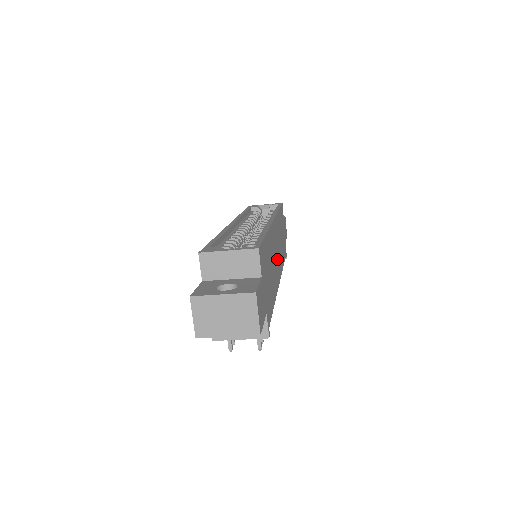
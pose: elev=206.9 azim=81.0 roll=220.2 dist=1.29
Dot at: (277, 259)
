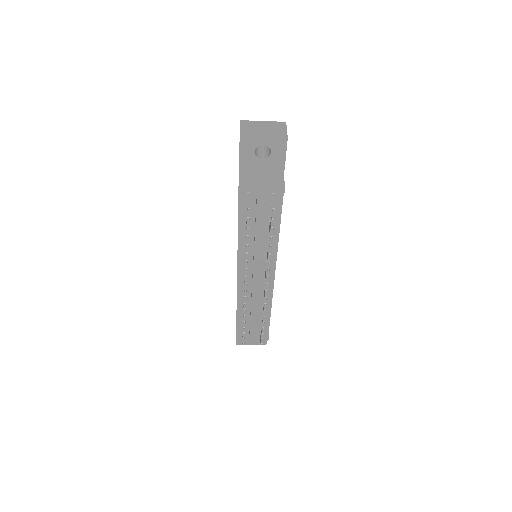
Dot at: occluded
